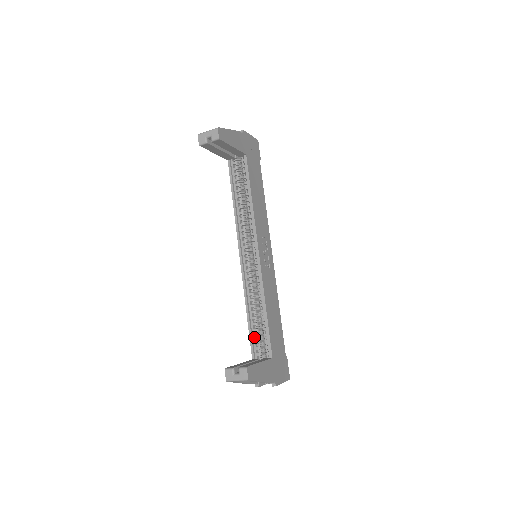
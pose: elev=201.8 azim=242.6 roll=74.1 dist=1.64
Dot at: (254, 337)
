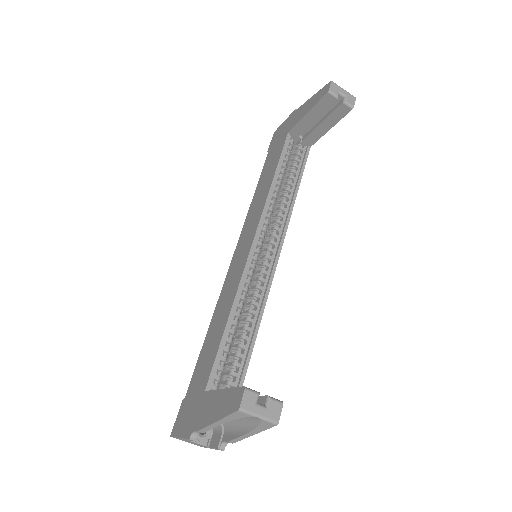
Dot at: (220, 359)
